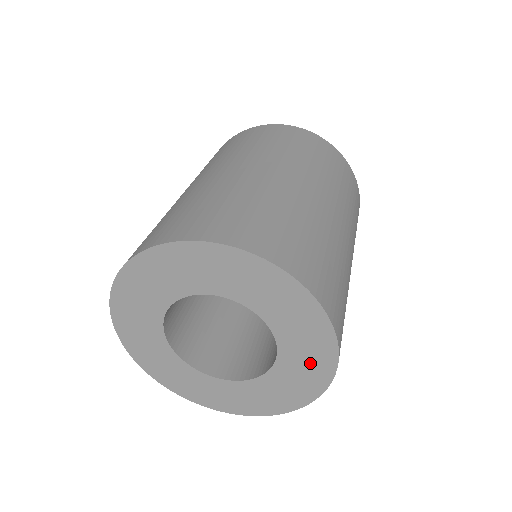
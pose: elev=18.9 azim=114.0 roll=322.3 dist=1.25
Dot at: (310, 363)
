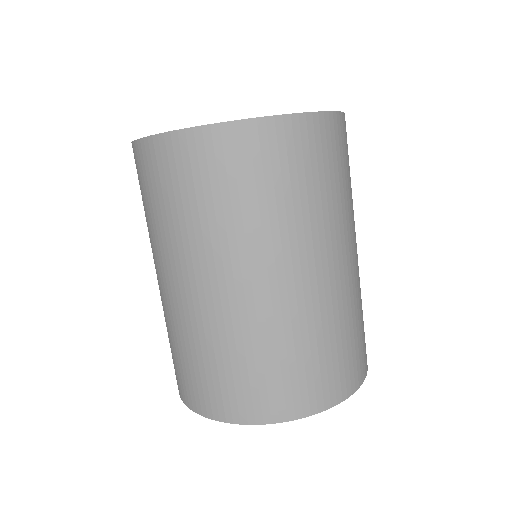
Dot at: occluded
